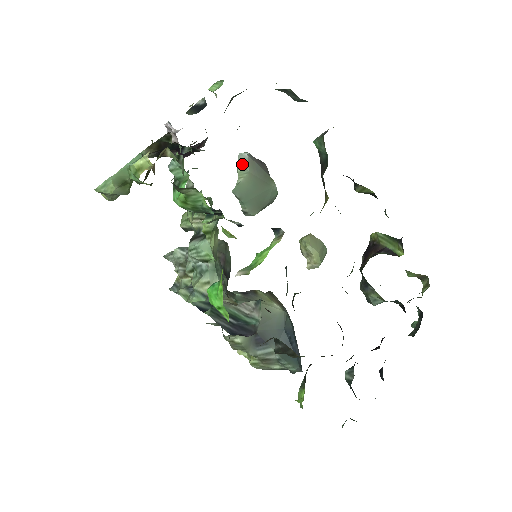
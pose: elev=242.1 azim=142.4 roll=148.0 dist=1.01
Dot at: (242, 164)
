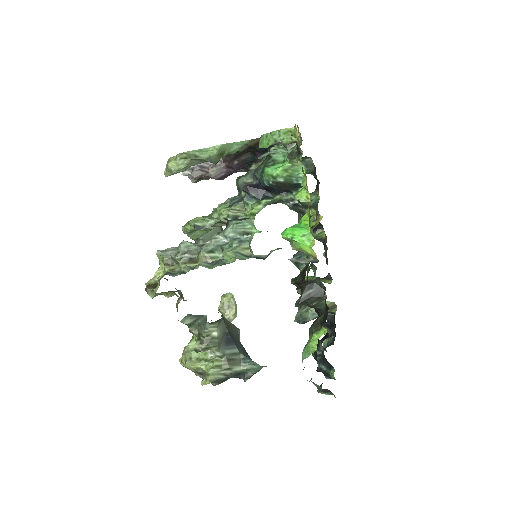
Dot at: occluded
